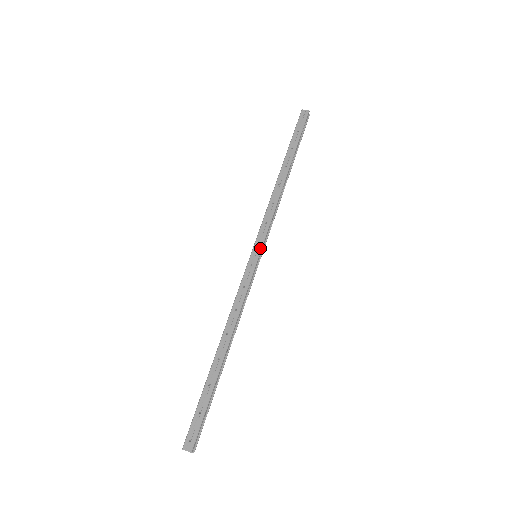
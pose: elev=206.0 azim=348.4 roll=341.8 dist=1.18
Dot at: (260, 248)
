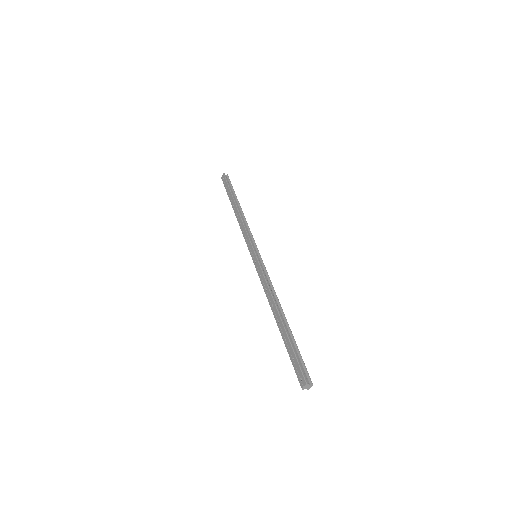
Dot at: (252, 250)
